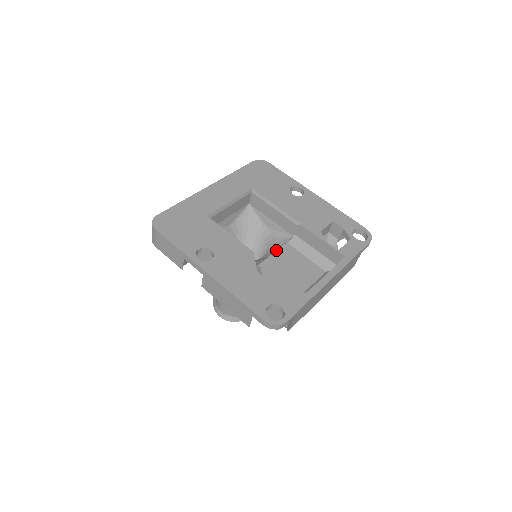
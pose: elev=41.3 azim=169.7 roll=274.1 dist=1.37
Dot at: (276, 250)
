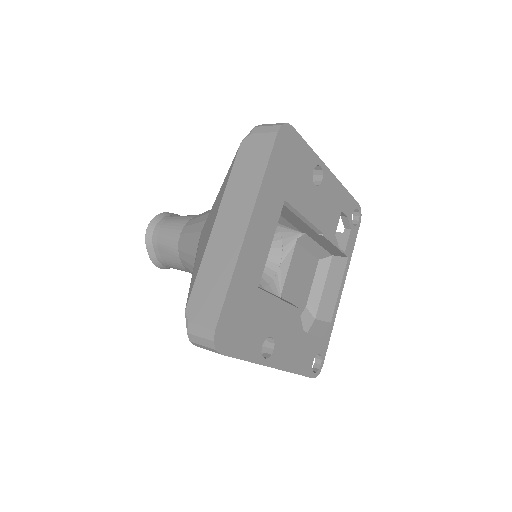
Dot at: (284, 253)
